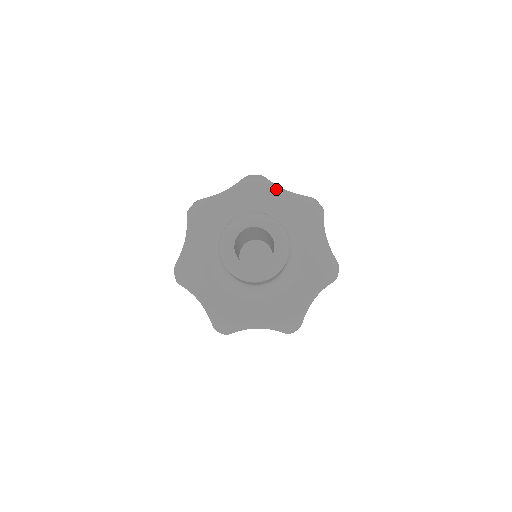
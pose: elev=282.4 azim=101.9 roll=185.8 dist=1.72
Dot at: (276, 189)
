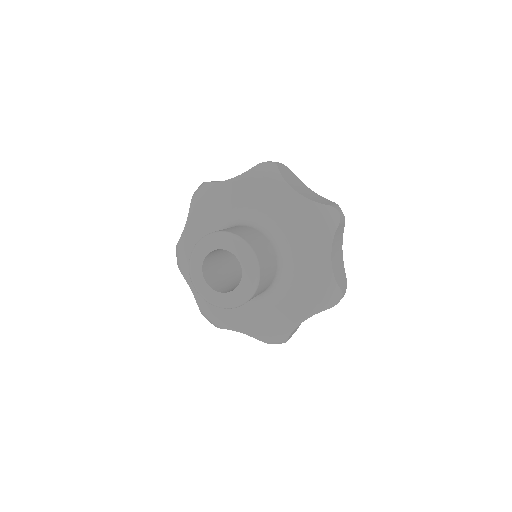
Dot at: (221, 186)
